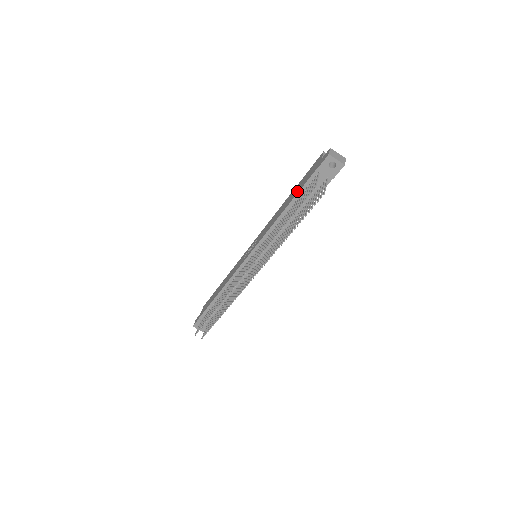
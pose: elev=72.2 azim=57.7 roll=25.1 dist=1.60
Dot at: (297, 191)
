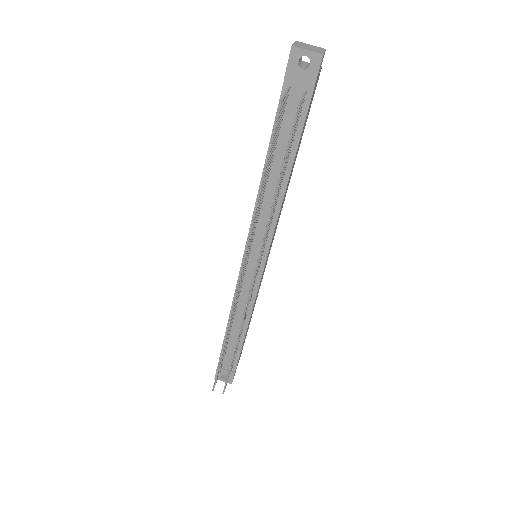
Dot at: (272, 132)
